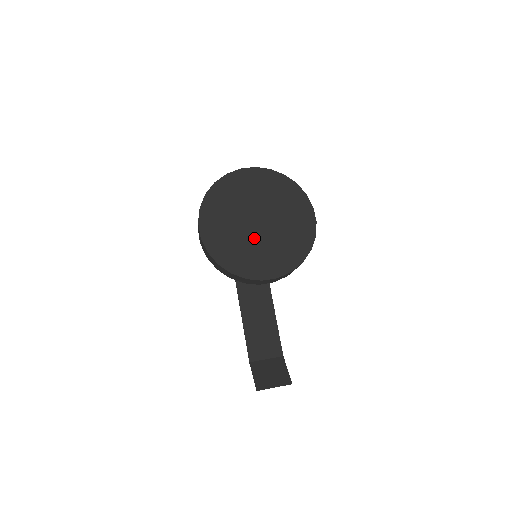
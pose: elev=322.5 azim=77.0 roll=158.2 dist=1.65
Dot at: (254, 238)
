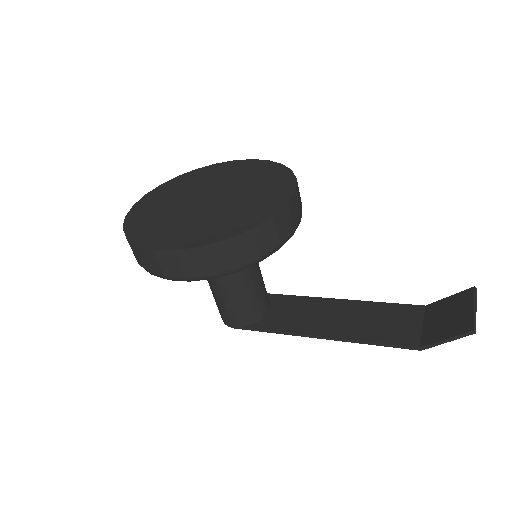
Dot at: (225, 203)
